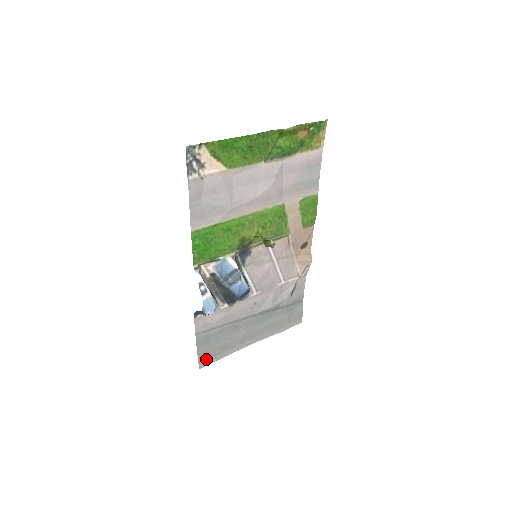
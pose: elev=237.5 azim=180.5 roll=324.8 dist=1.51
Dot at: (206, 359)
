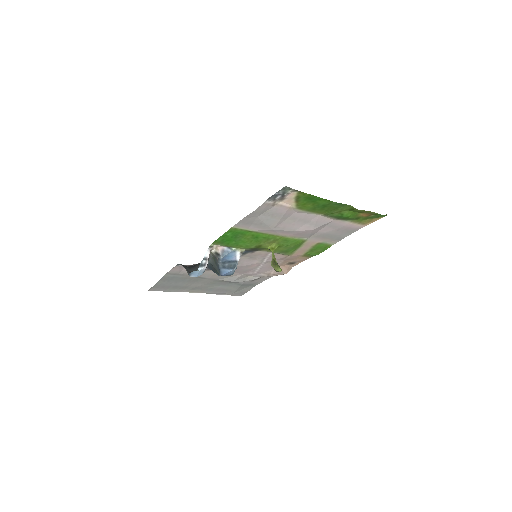
Dot at: (158, 288)
